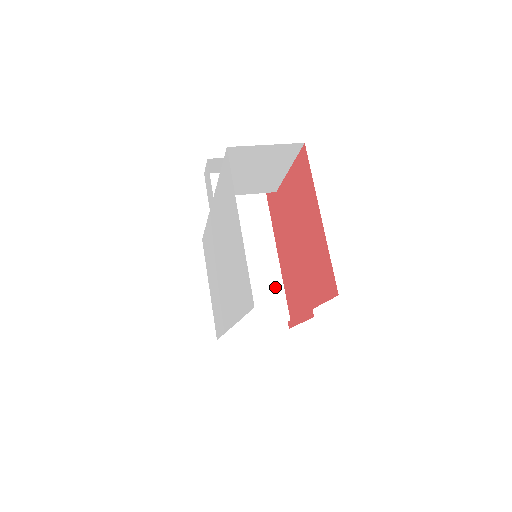
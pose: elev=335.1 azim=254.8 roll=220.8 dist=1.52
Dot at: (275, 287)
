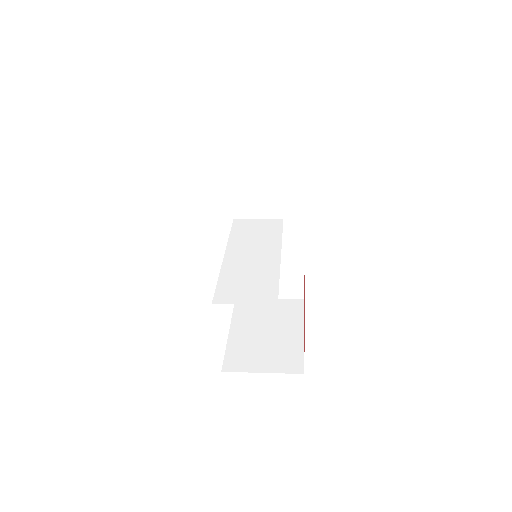
Dot at: (270, 282)
